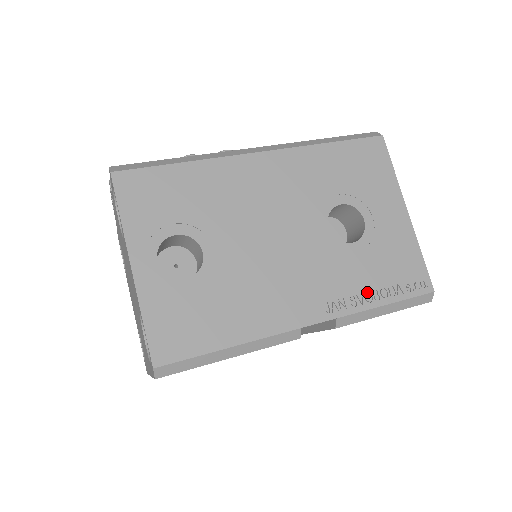
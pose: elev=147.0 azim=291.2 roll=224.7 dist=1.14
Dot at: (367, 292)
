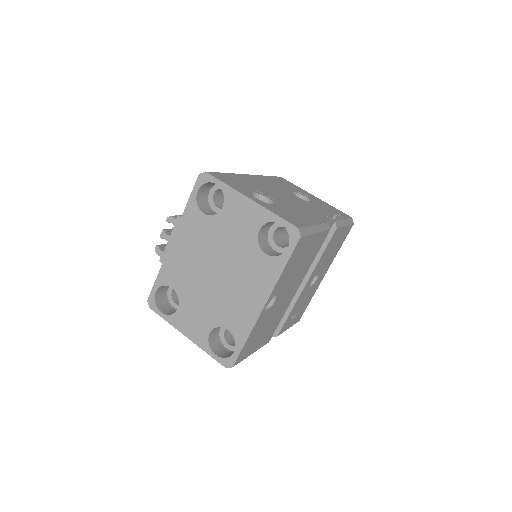
Dot at: occluded
